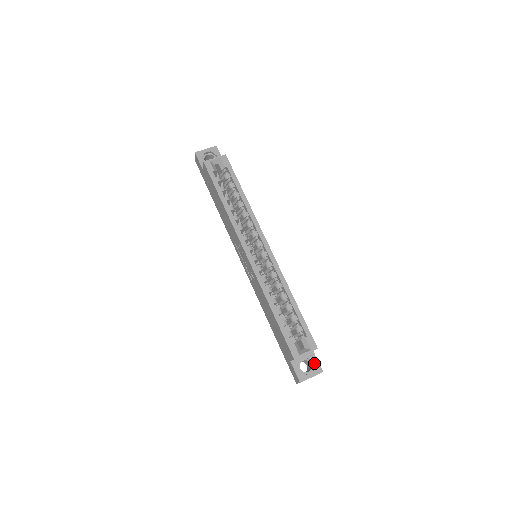
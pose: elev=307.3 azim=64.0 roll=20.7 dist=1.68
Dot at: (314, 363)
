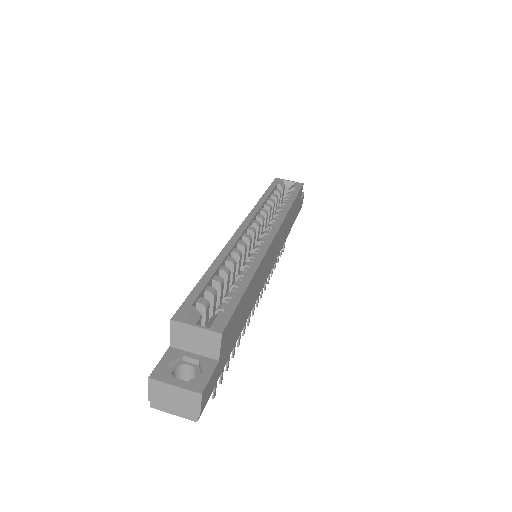
Dot at: (201, 374)
